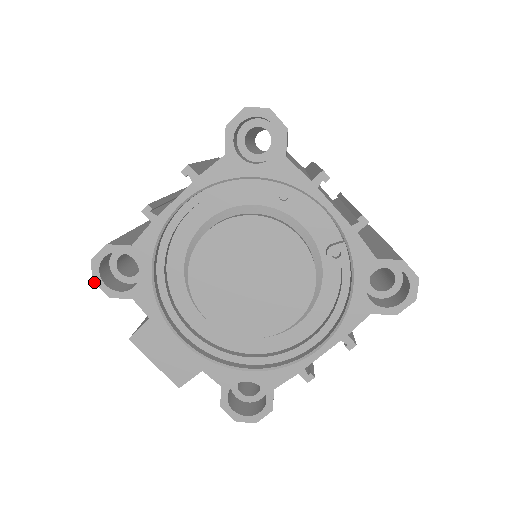
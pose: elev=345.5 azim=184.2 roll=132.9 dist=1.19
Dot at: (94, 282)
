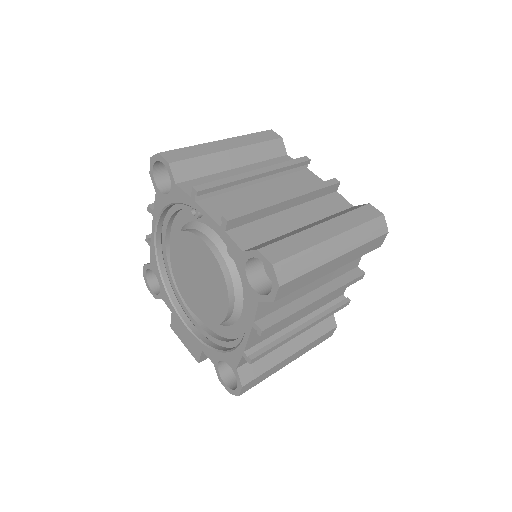
Dot at: occluded
